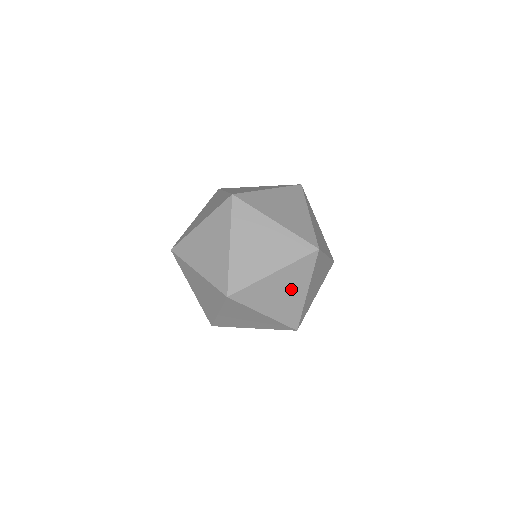
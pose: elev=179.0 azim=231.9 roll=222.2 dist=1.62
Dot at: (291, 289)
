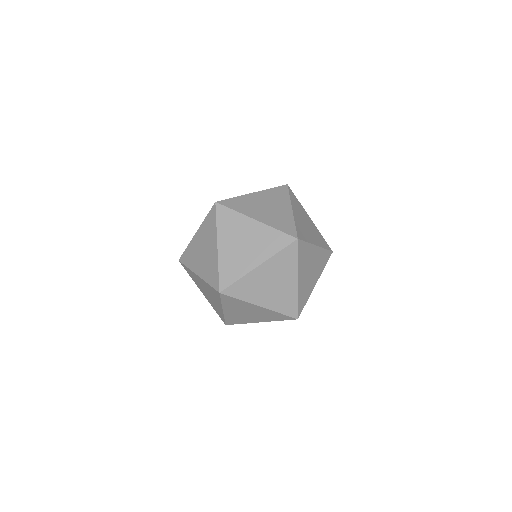
Dot at: (314, 271)
